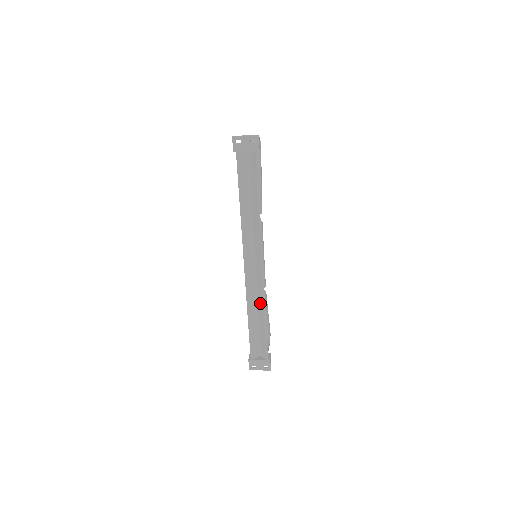
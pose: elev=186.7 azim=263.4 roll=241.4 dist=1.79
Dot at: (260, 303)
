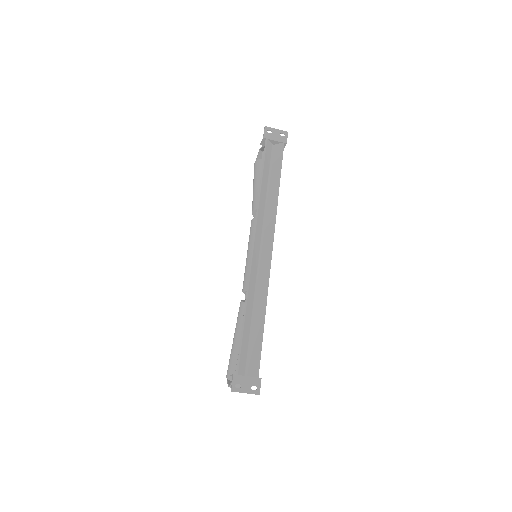
Dot at: (260, 297)
